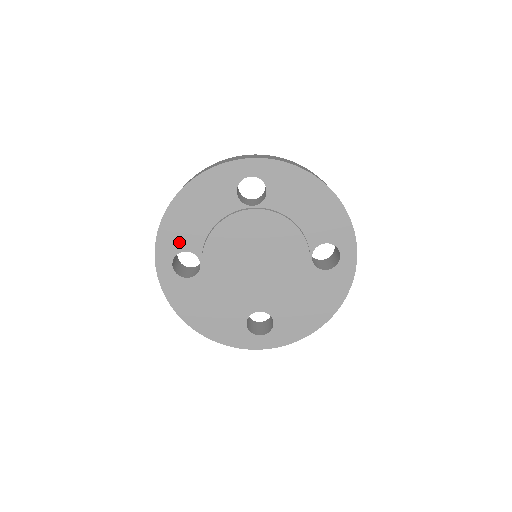
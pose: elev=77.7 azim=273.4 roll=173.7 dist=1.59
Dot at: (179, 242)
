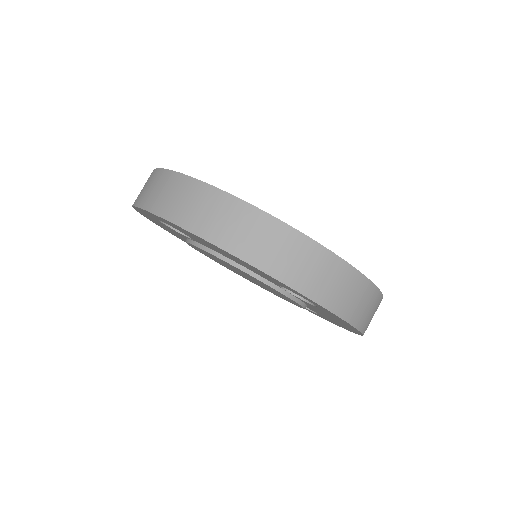
Dot at: (182, 231)
